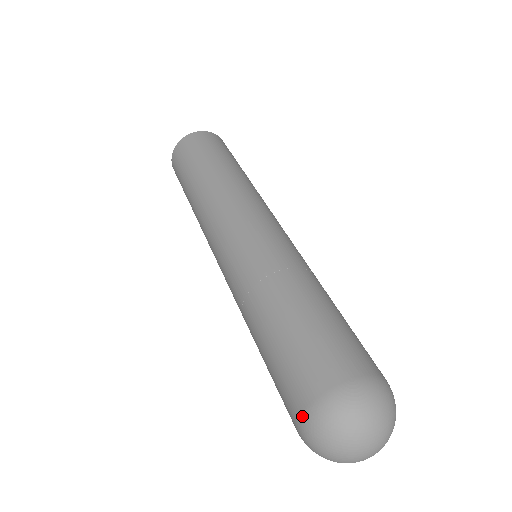
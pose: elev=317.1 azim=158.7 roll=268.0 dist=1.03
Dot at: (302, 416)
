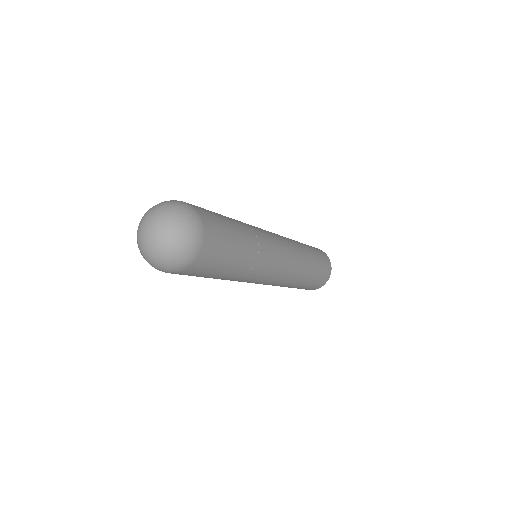
Dot at: occluded
